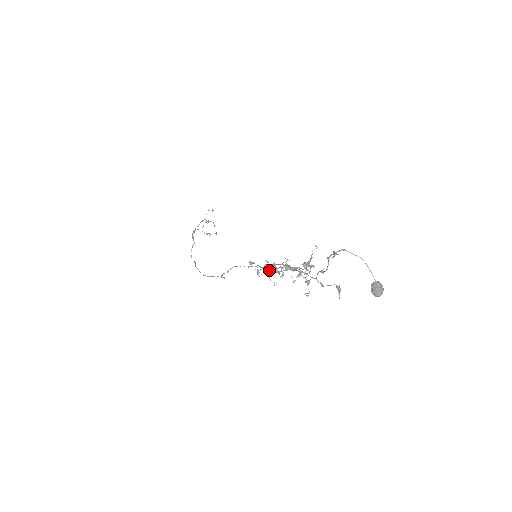
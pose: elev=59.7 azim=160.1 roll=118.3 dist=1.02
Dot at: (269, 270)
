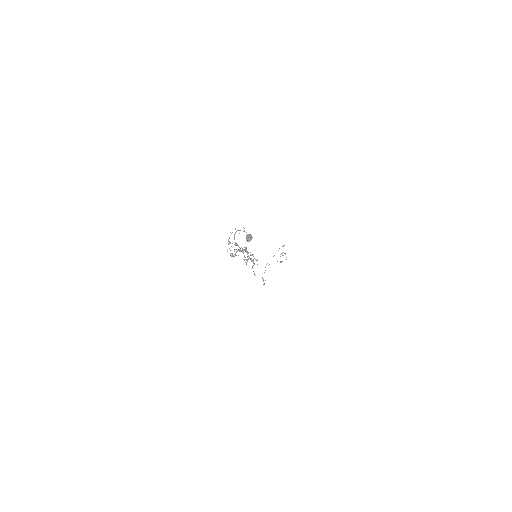
Dot at: occluded
